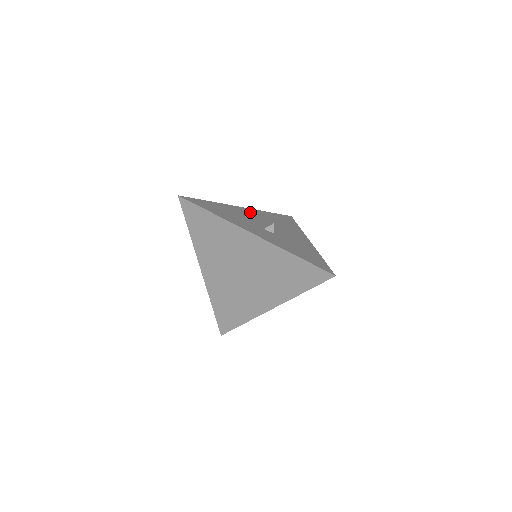
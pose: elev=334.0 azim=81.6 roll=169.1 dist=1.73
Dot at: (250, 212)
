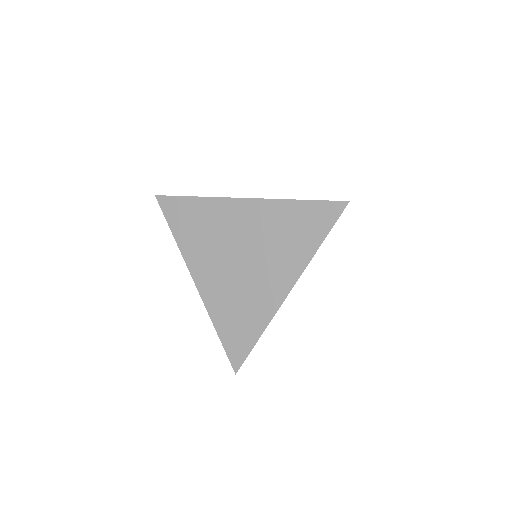
Dot at: occluded
